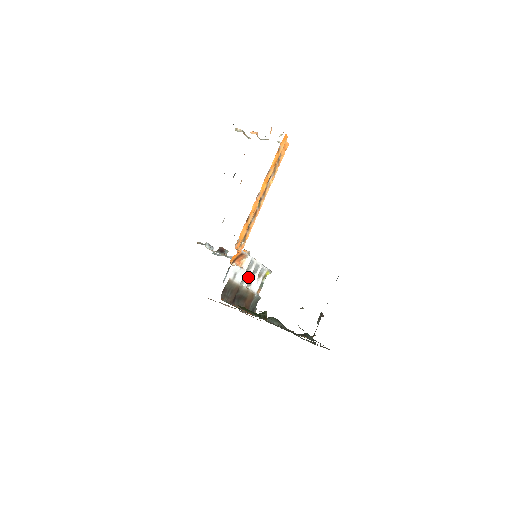
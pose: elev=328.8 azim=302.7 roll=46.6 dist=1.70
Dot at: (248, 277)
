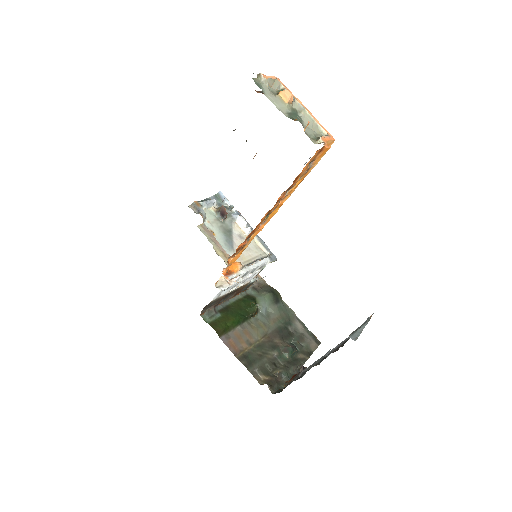
Dot at: (240, 282)
